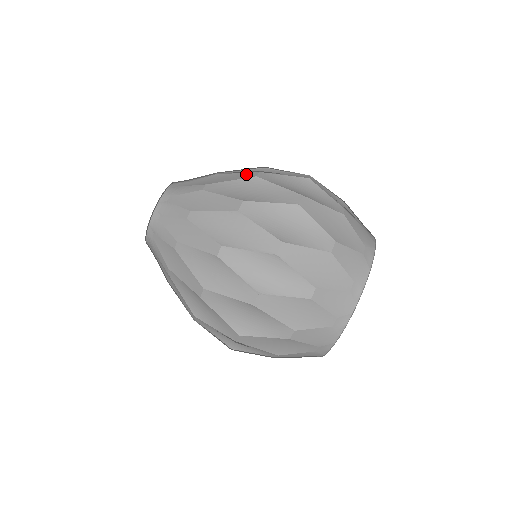
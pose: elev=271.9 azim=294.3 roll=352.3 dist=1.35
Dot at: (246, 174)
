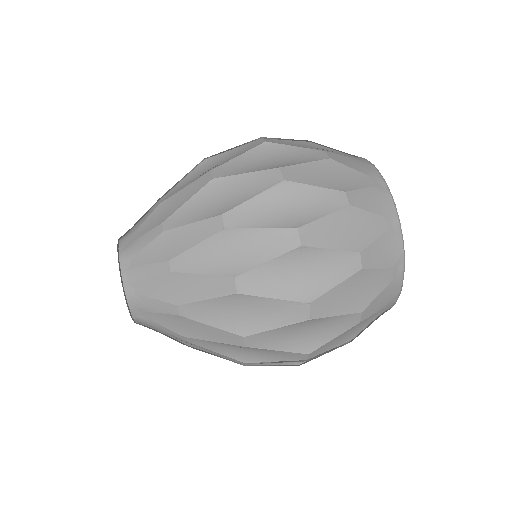
Dot at: (192, 170)
